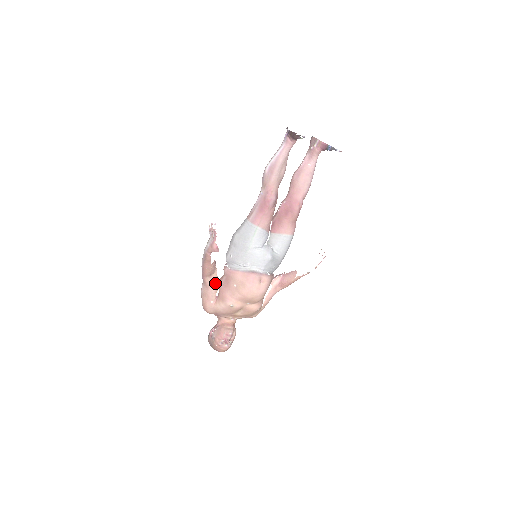
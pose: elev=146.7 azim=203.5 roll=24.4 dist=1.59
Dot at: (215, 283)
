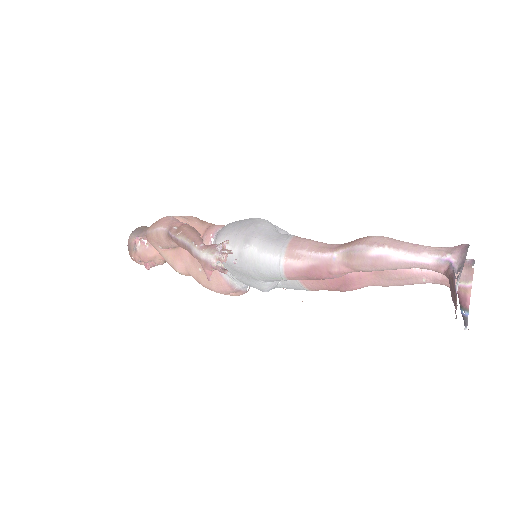
Dot at: occluded
